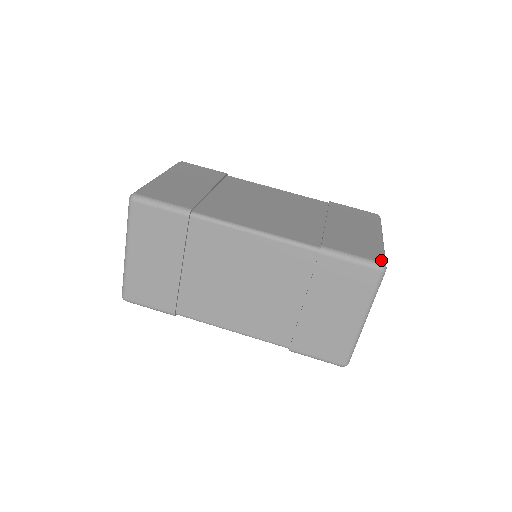
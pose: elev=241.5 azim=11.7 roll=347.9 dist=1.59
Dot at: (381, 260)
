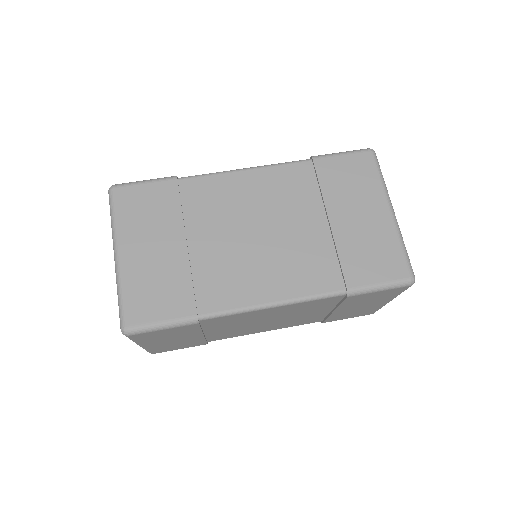
Dot at: (409, 273)
